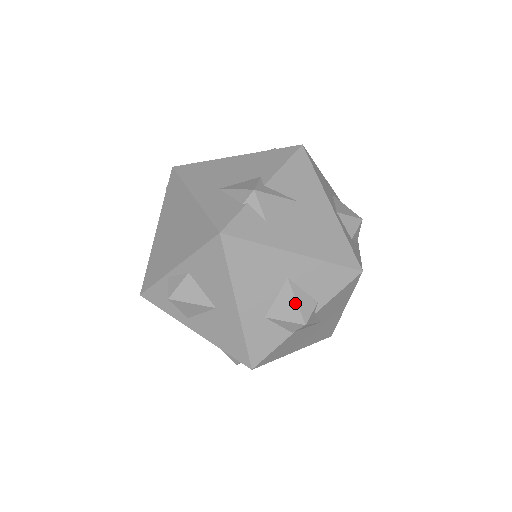
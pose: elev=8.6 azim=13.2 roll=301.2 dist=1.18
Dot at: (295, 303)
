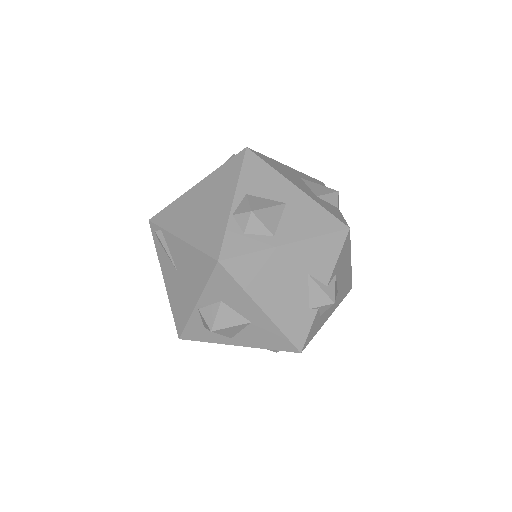
Dot at: (320, 185)
